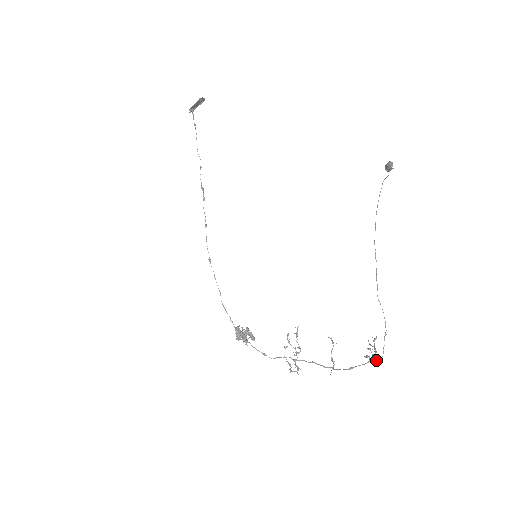
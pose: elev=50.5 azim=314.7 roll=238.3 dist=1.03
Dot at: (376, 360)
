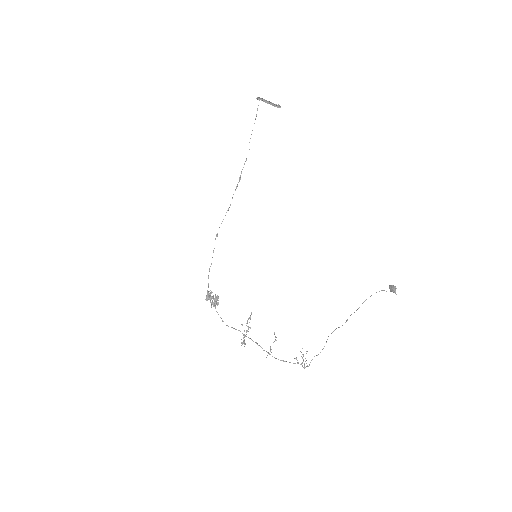
Dot at: (302, 365)
